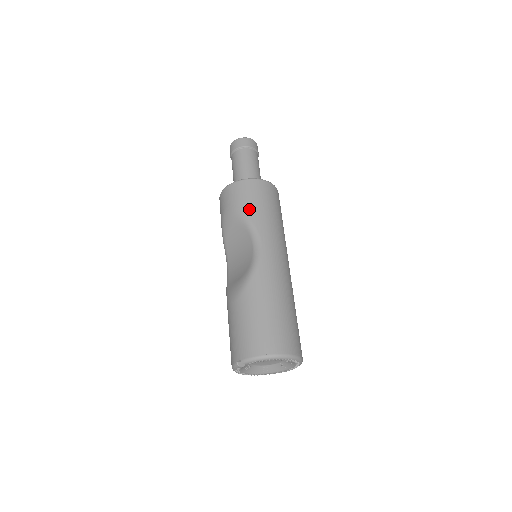
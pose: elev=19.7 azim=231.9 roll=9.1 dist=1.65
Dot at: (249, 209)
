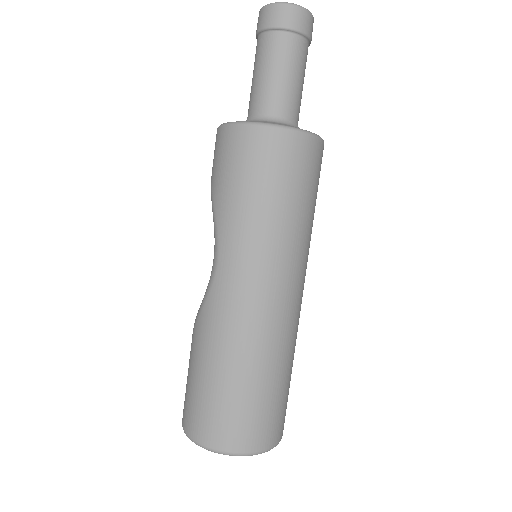
Dot at: (217, 190)
